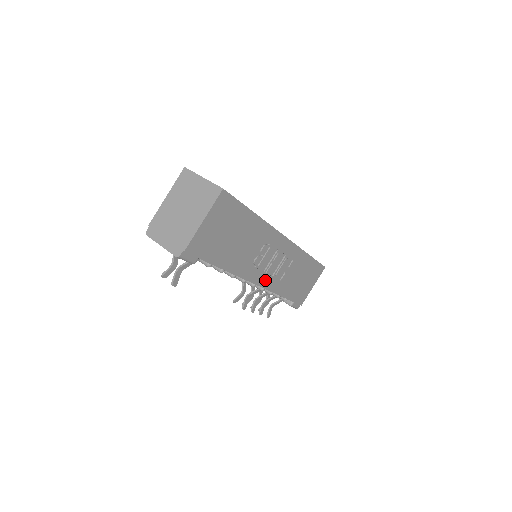
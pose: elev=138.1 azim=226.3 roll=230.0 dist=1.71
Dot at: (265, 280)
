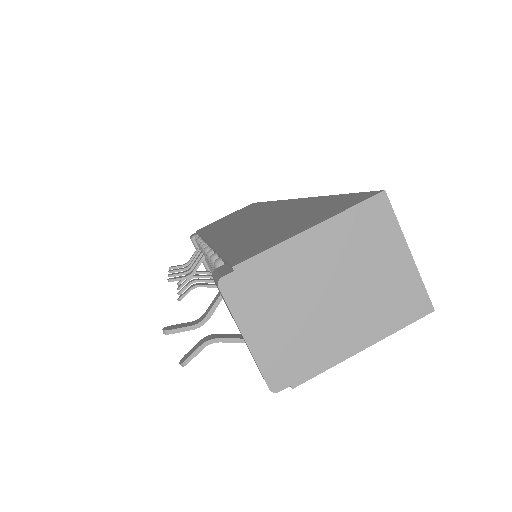
Dot at: occluded
